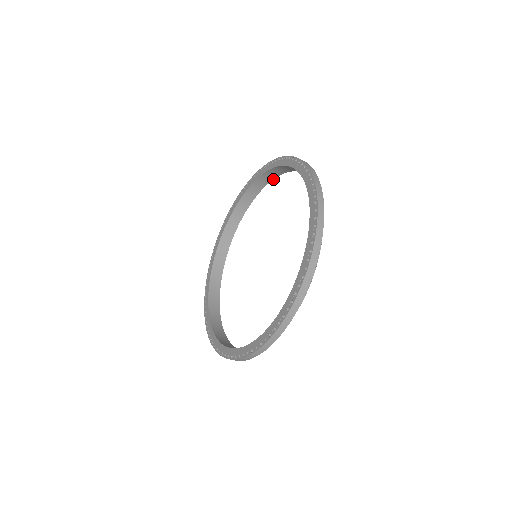
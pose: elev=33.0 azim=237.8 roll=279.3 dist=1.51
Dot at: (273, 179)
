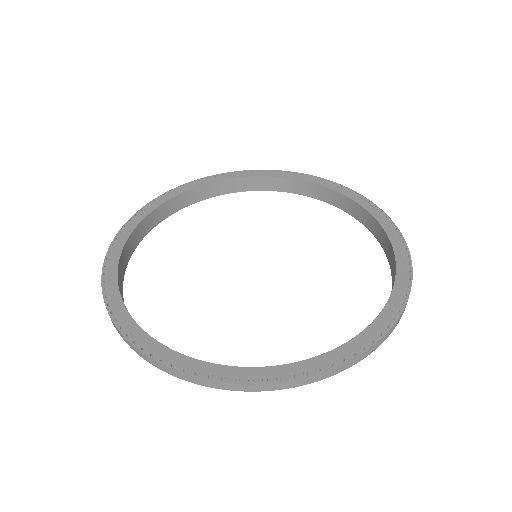
Dot at: (255, 190)
